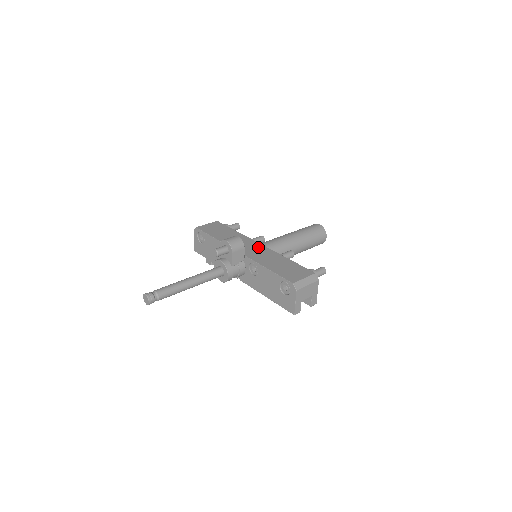
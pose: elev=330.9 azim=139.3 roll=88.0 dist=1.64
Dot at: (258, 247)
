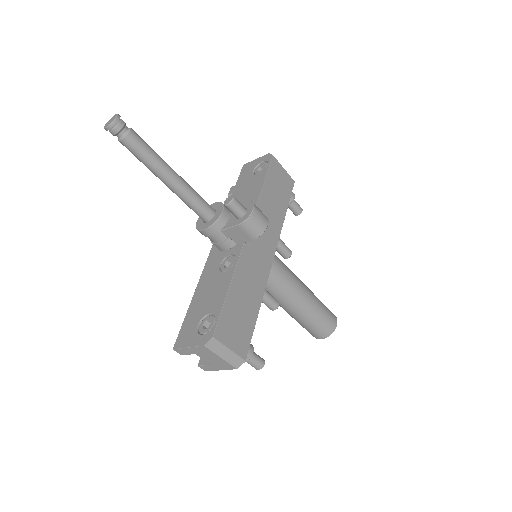
Dot at: (267, 256)
